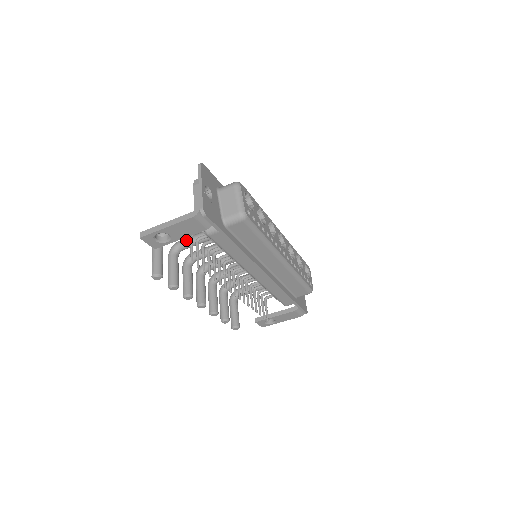
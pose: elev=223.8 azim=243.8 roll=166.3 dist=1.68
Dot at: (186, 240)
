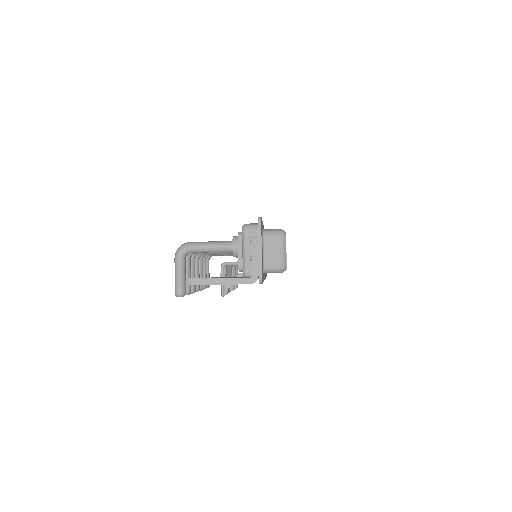
Dot at: occluded
